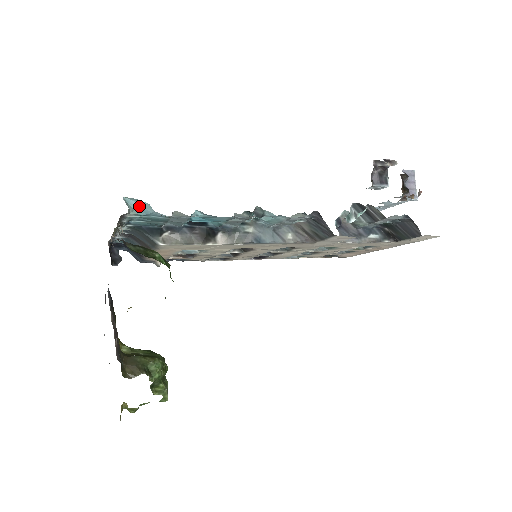
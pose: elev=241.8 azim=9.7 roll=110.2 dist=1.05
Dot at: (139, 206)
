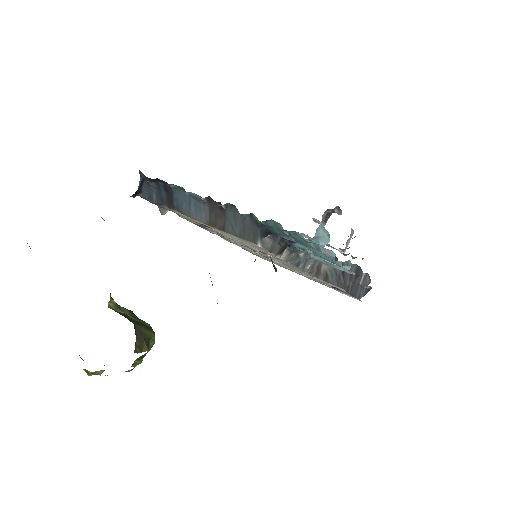
Dot at: (320, 235)
